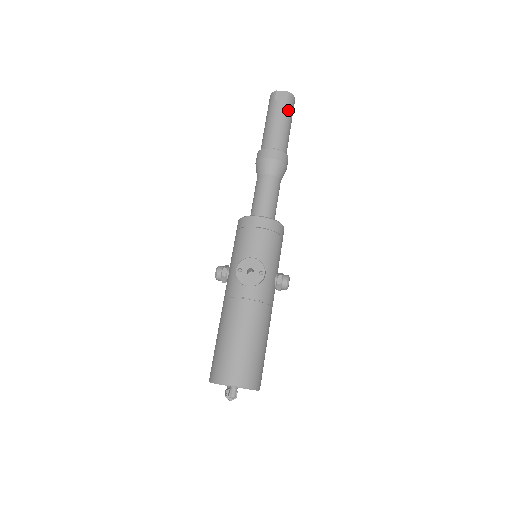
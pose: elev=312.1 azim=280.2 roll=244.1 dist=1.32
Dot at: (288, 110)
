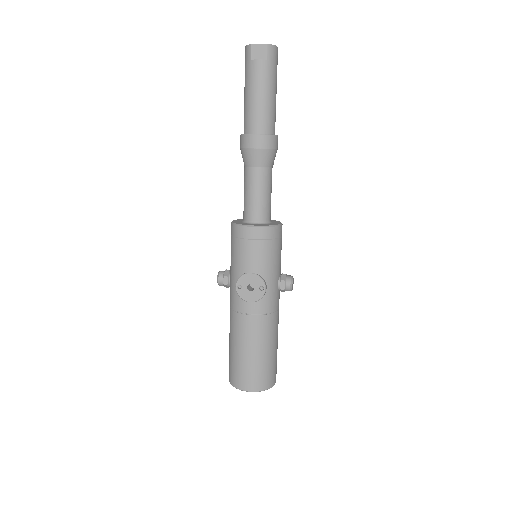
Dot at: (270, 72)
